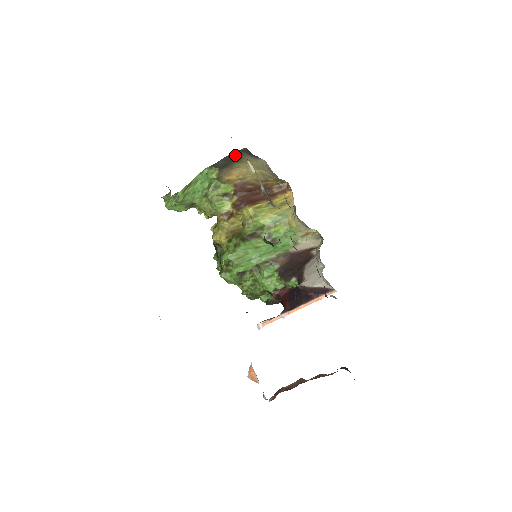
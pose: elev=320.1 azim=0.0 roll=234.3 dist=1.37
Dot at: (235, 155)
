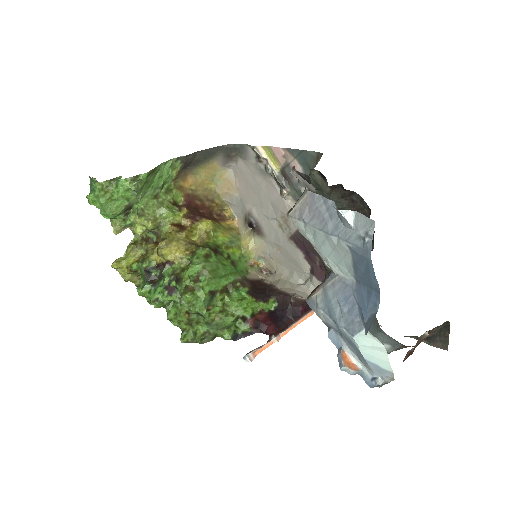
Dot at: (209, 152)
